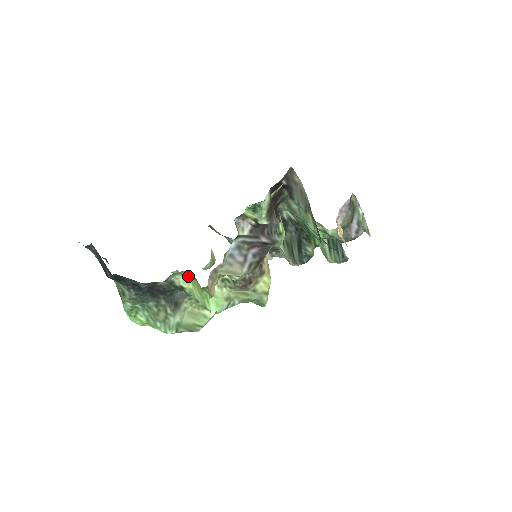
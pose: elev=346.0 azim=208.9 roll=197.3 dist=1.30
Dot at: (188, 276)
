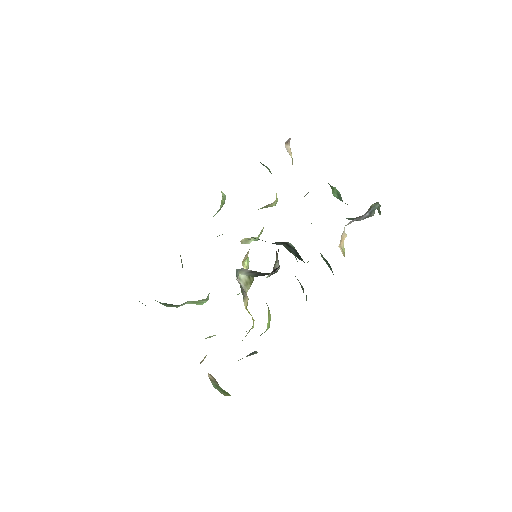
Dot at: occluded
